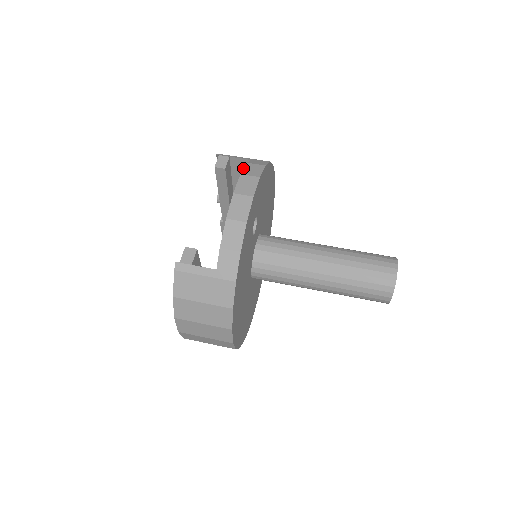
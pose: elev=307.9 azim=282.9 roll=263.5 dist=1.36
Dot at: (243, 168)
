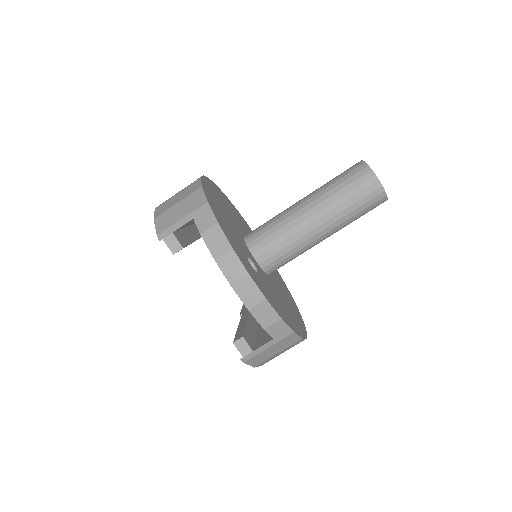
Dot at: occluded
